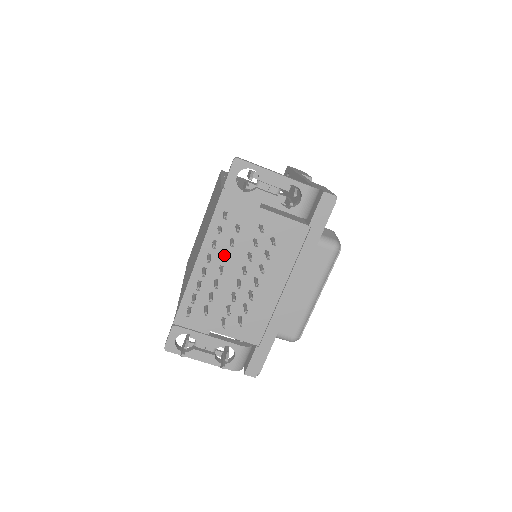
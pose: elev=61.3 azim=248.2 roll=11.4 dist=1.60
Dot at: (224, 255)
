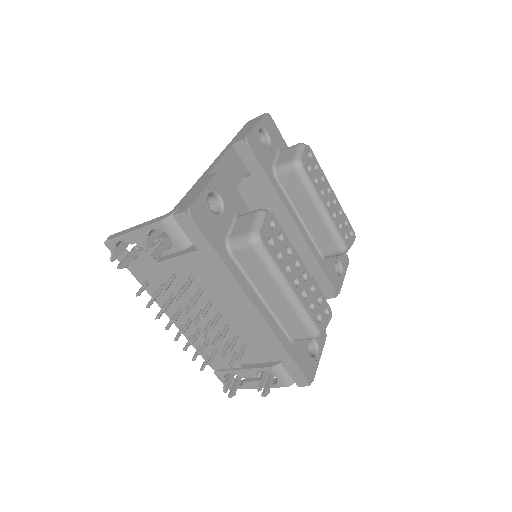
Dot at: (182, 310)
